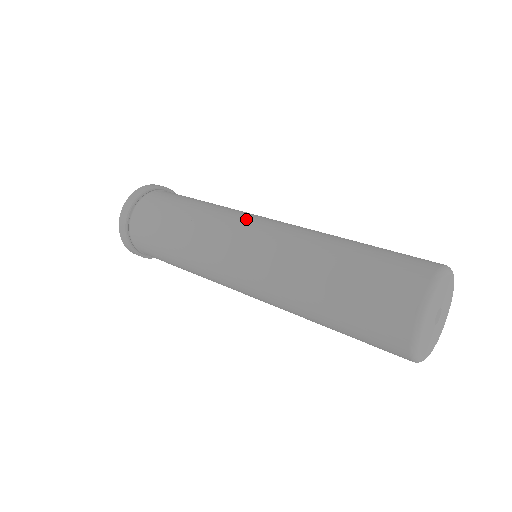
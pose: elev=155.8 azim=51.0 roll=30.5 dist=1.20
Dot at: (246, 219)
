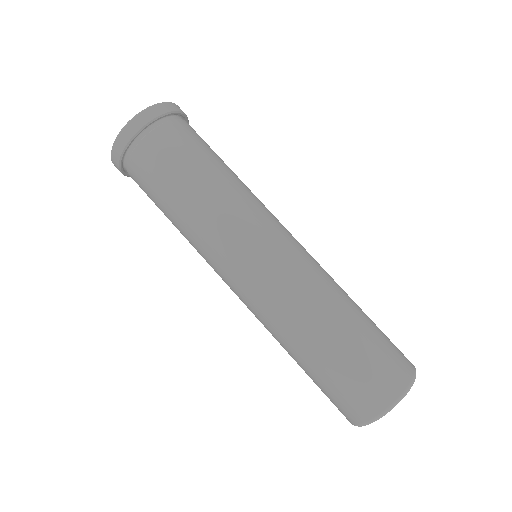
Dot at: (235, 258)
